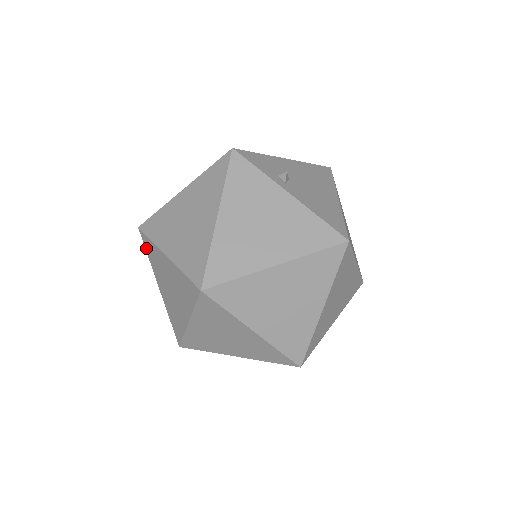
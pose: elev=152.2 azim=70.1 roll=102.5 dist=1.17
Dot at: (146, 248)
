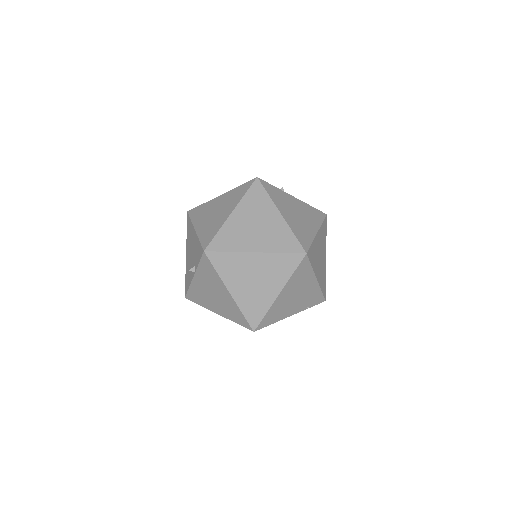
Dot at: (215, 264)
